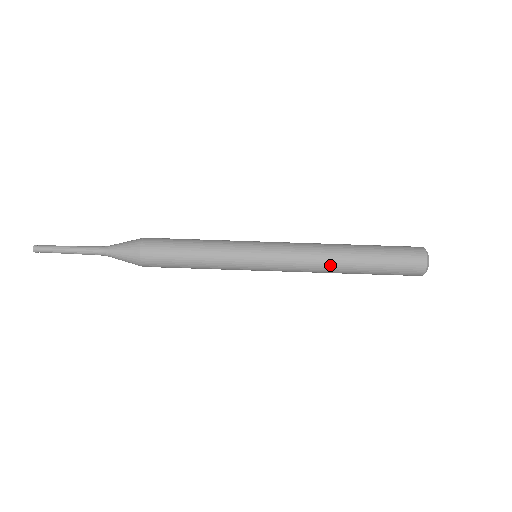
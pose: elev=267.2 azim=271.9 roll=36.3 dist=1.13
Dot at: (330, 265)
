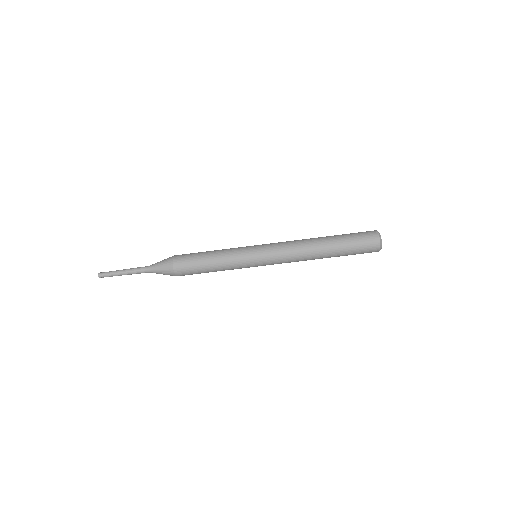
Dot at: (310, 254)
